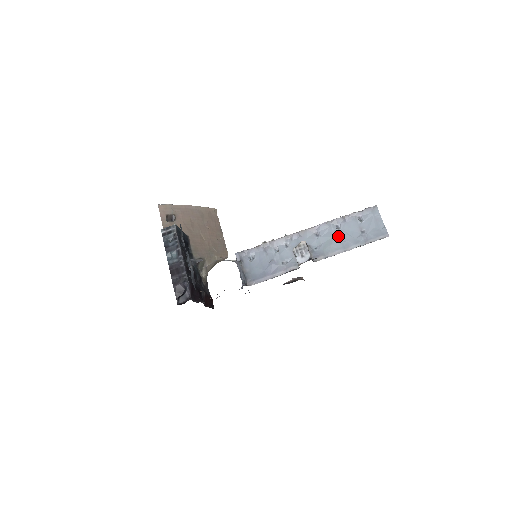
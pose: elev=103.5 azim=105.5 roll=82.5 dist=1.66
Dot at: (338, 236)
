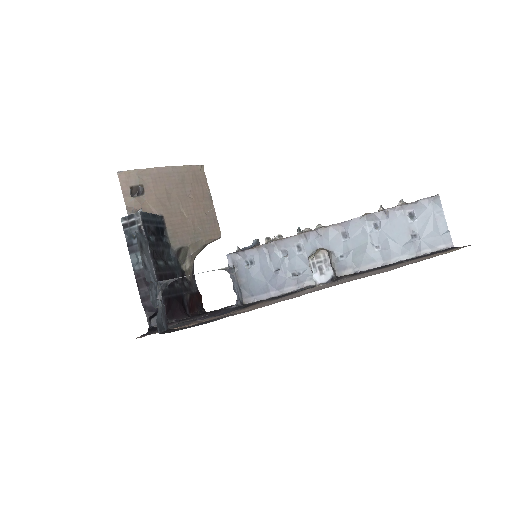
Dot at: (376, 240)
